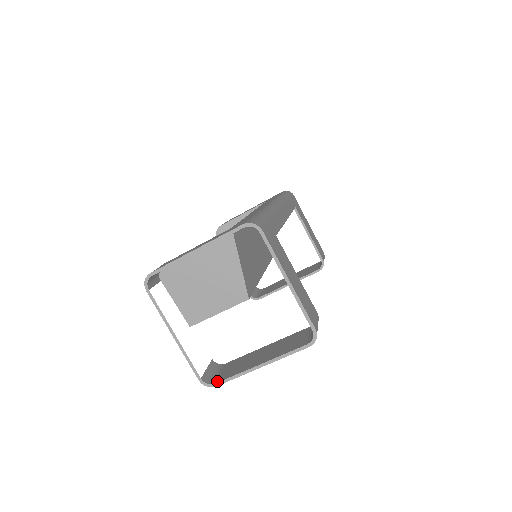
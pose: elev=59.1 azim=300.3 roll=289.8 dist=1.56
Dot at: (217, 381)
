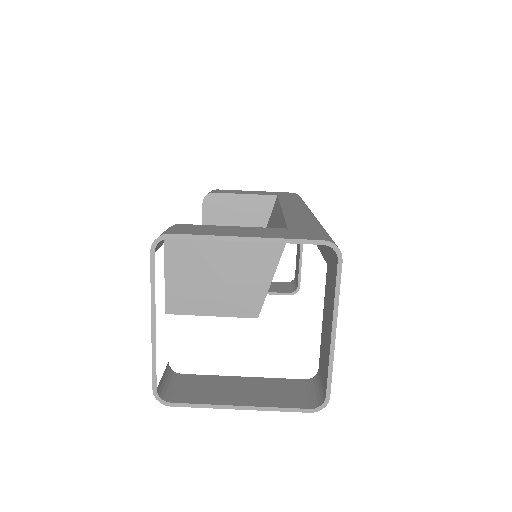
Dot at: (174, 400)
